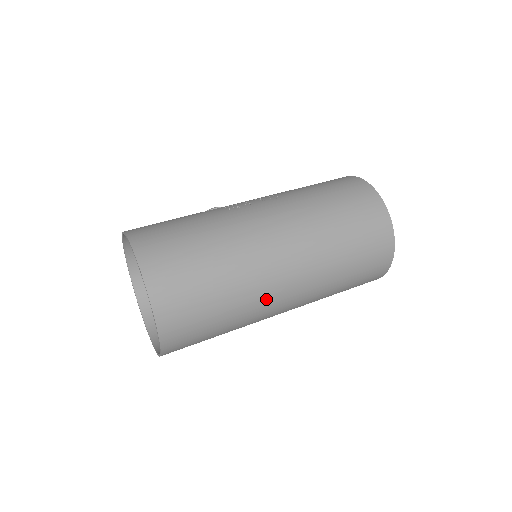
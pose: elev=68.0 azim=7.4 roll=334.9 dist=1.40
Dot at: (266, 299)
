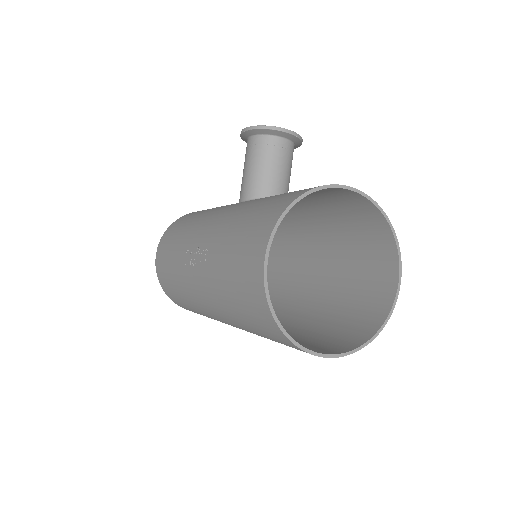
Dot at: occluded
